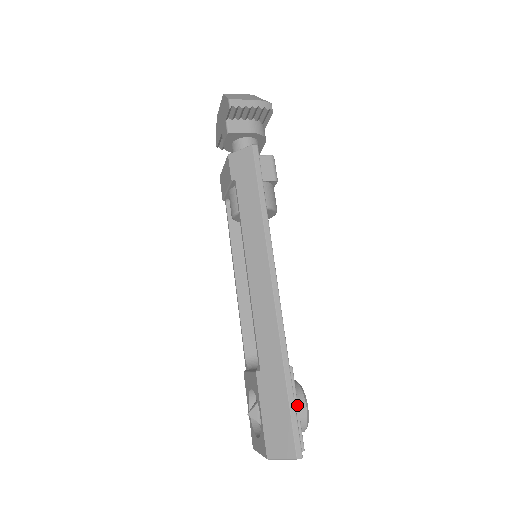
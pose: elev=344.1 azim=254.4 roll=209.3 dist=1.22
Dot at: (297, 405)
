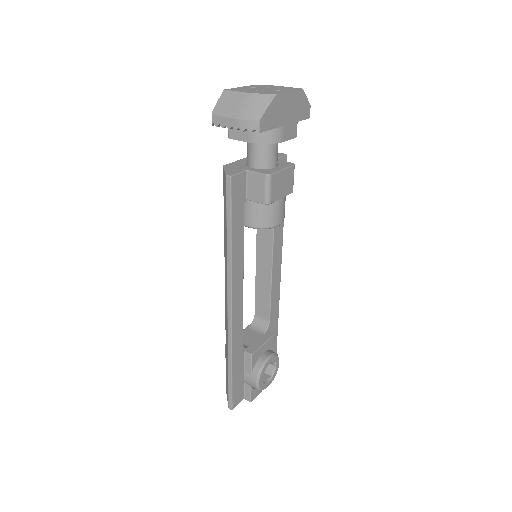
Dot at: (250, 378)
